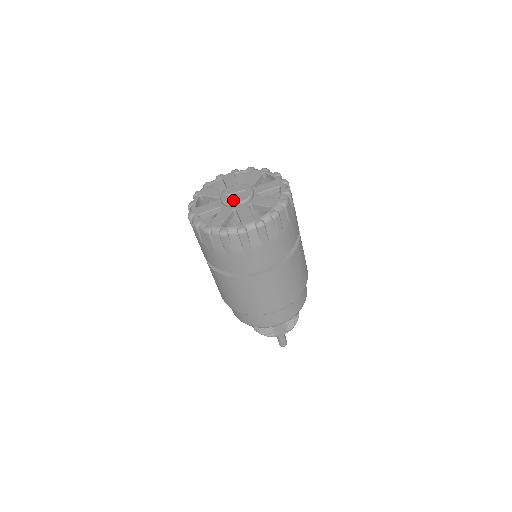
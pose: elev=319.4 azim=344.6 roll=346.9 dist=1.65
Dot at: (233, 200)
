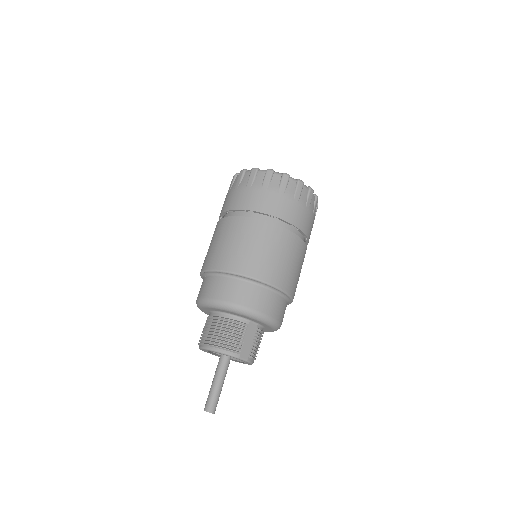
Dot at: occluded
